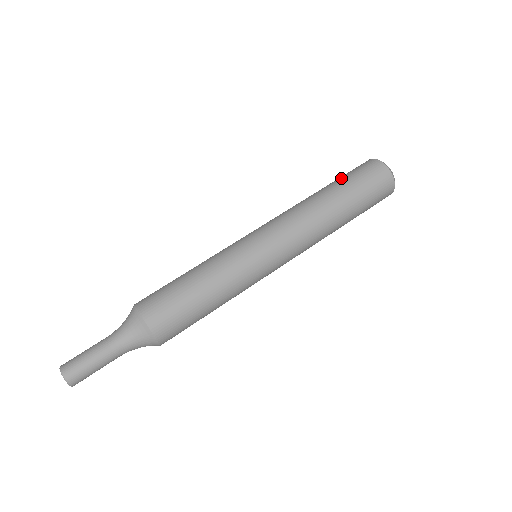
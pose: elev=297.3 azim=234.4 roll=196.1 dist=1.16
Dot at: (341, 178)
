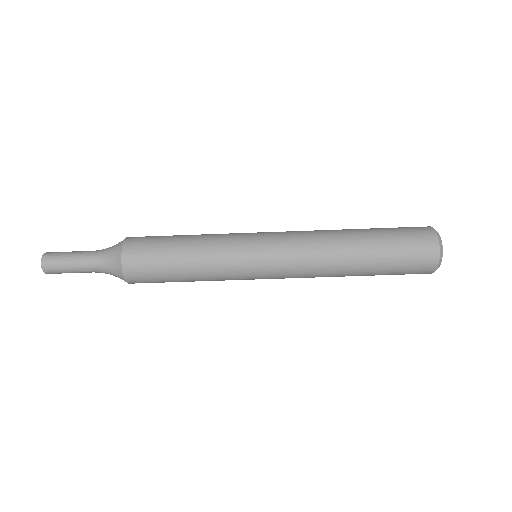
Dot at: (384, 229)
